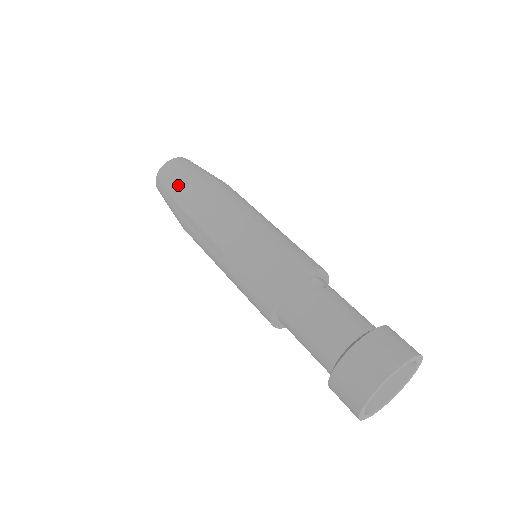
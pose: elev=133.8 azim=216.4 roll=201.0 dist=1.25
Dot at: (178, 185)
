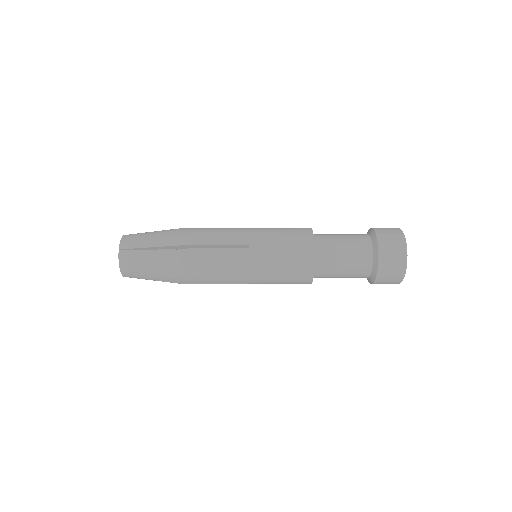
Dot at: (159, 236)
